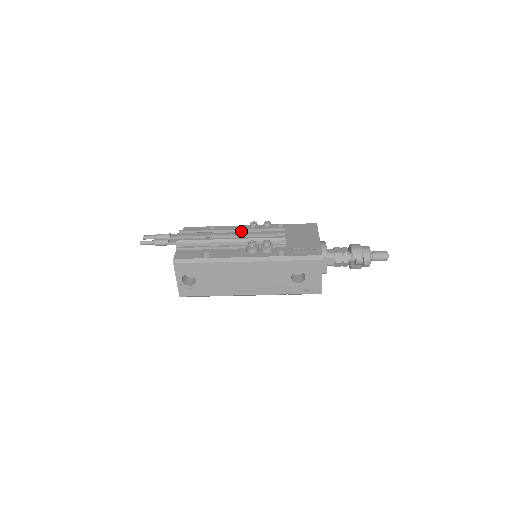
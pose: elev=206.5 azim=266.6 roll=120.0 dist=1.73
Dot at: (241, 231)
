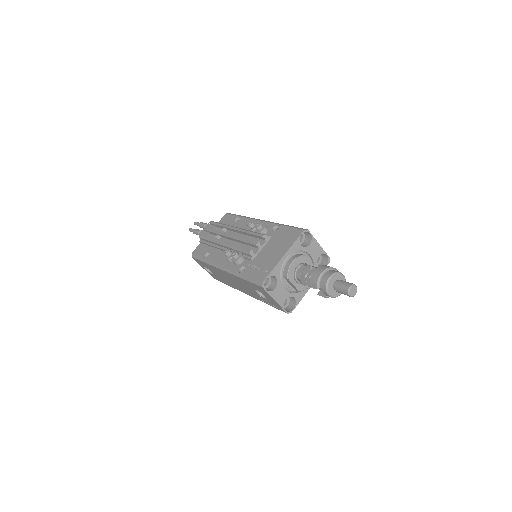
Dot at: occluded
